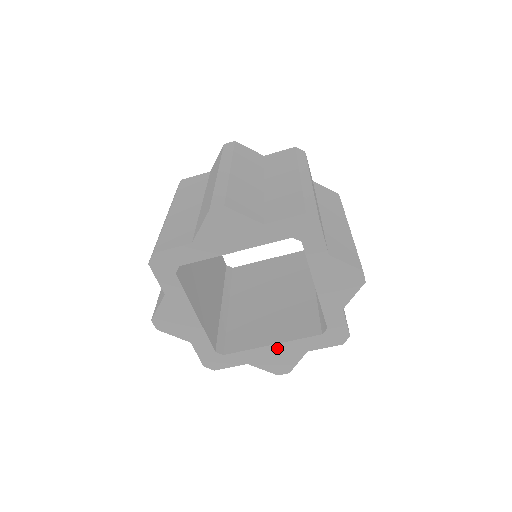
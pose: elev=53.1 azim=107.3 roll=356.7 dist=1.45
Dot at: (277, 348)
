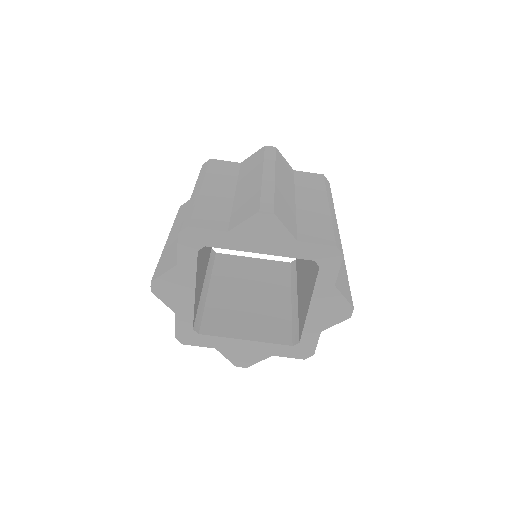
Dot at: (249, 344)
